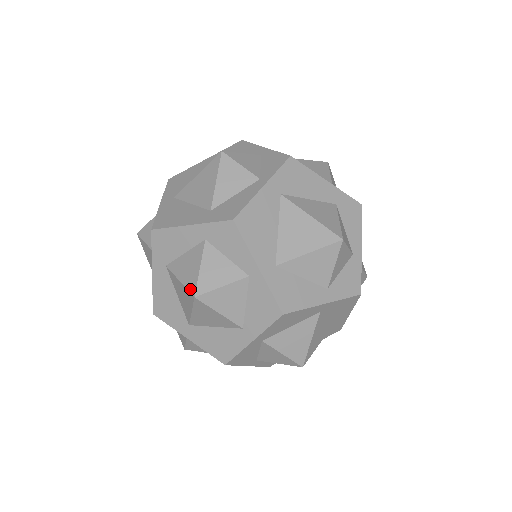
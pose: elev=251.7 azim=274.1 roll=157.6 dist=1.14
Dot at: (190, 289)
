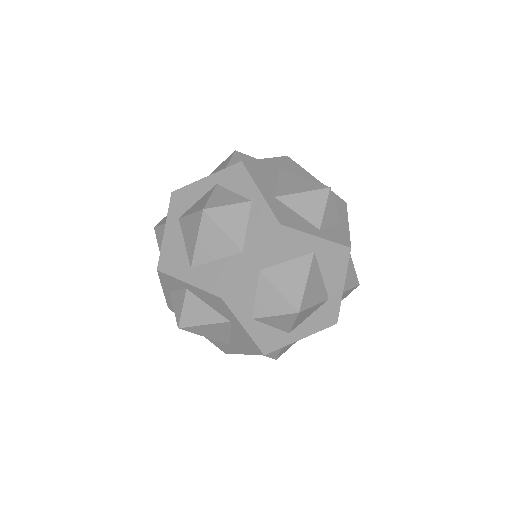
Dot at: (200, 209)
